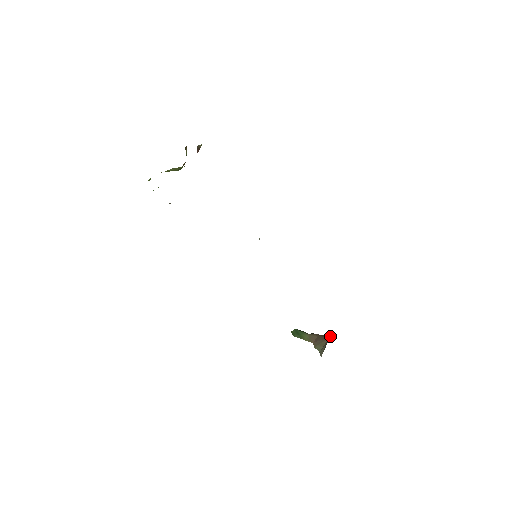
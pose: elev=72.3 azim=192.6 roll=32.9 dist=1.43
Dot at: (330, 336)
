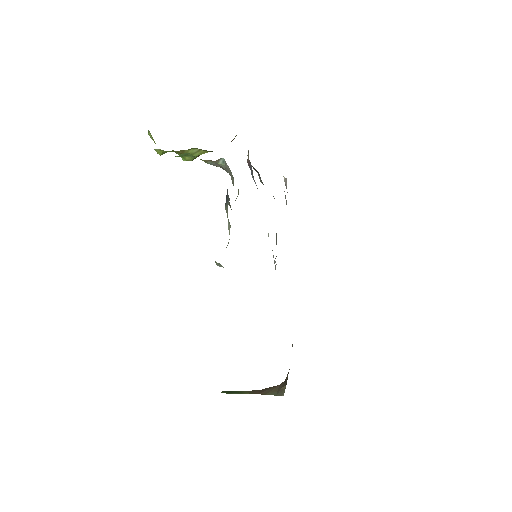
Dot at: occluded
